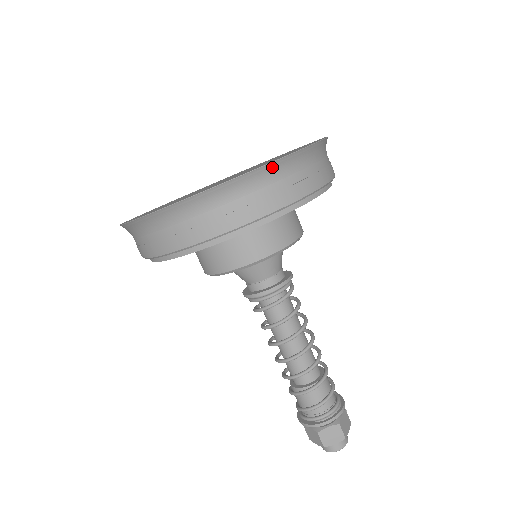
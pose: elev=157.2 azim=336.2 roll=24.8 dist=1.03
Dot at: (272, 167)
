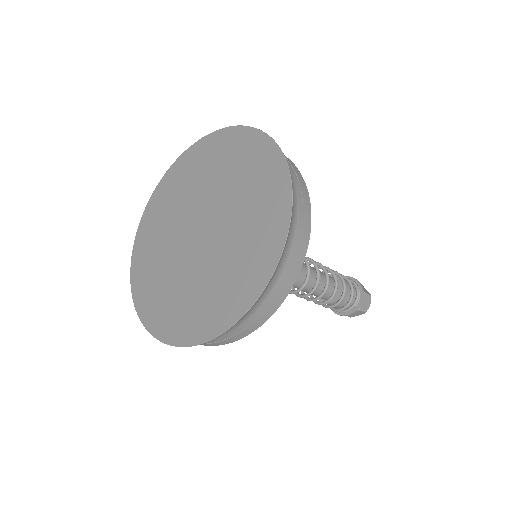
Dot at: (292, 200)
